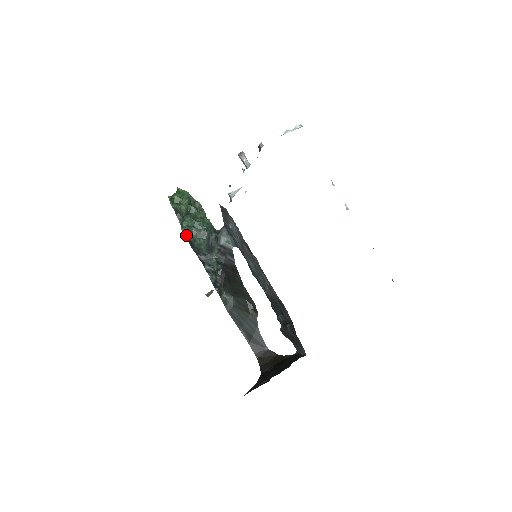
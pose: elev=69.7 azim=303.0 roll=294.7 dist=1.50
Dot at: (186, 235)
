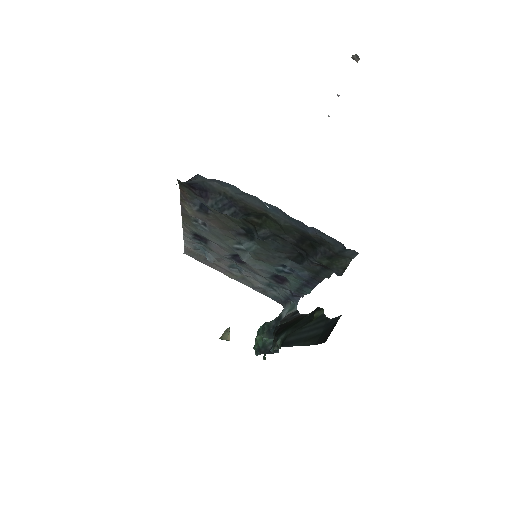
Dot at: (258, 353)
